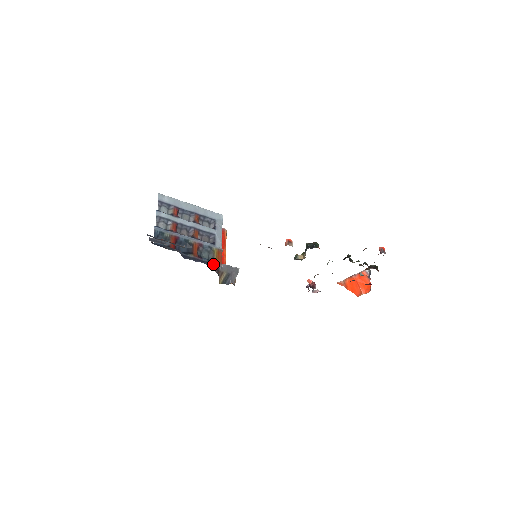
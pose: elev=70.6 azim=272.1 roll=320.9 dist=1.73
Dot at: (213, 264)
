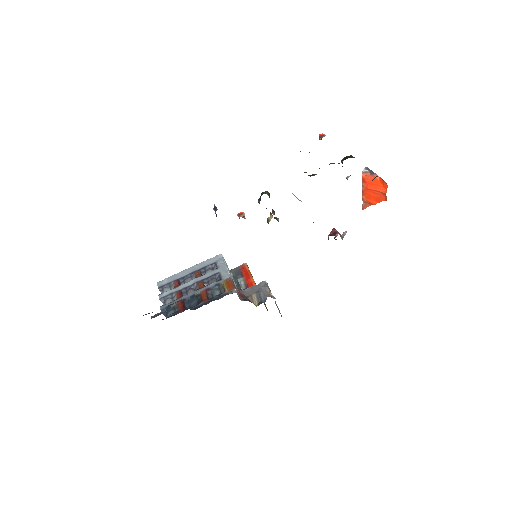
Dot at: (225, 294)
